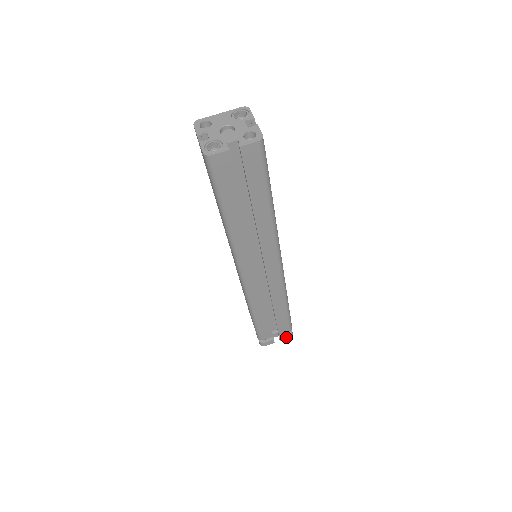
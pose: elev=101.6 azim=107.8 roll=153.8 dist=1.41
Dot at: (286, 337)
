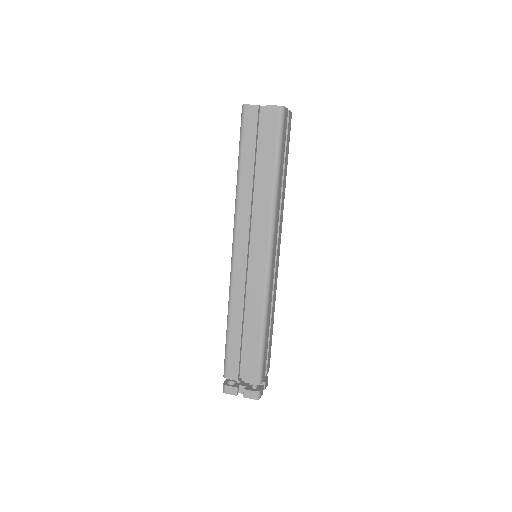
Dot at: (251, 395)
